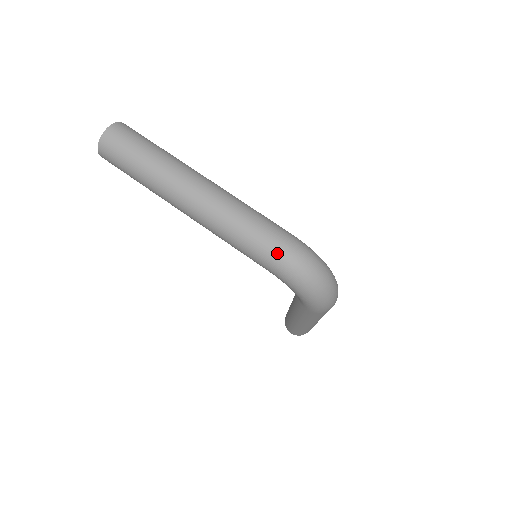
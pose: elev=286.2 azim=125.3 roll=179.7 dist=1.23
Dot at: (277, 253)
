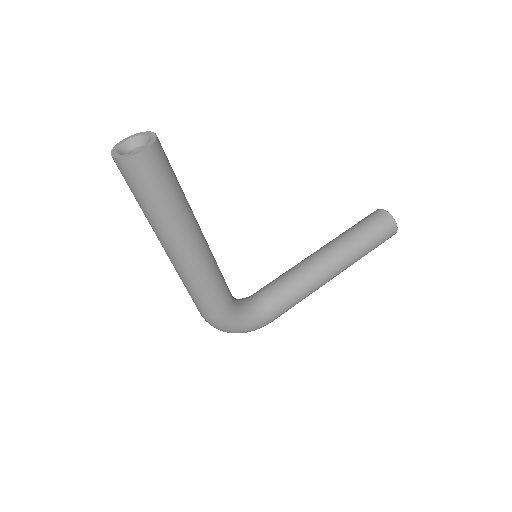
Dot at: occluded
